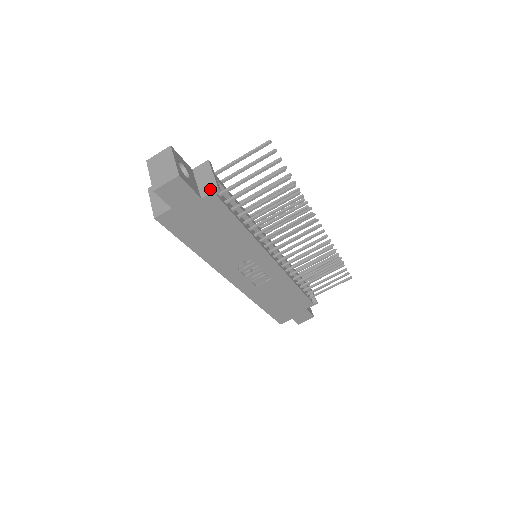
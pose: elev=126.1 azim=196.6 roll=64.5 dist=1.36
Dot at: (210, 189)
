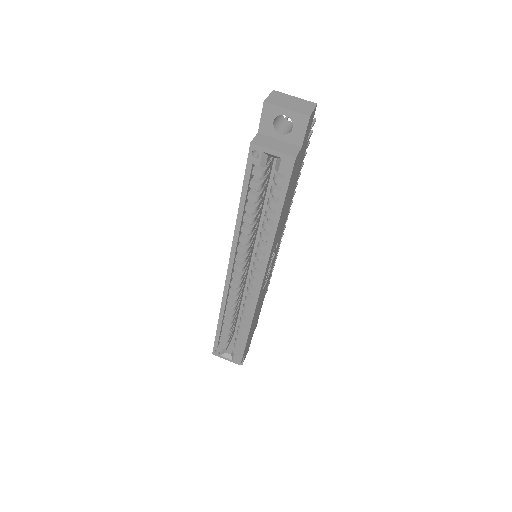
Dot at: occluded
